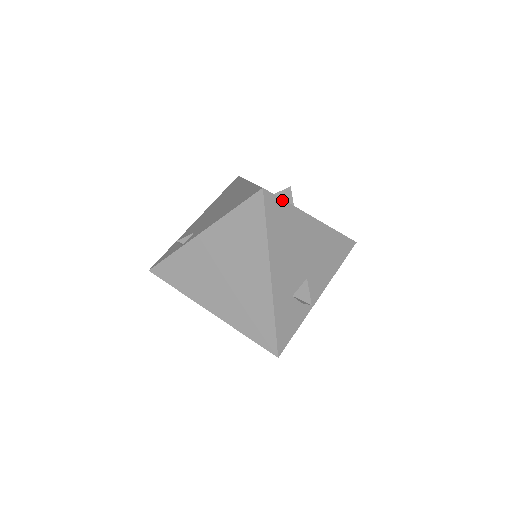
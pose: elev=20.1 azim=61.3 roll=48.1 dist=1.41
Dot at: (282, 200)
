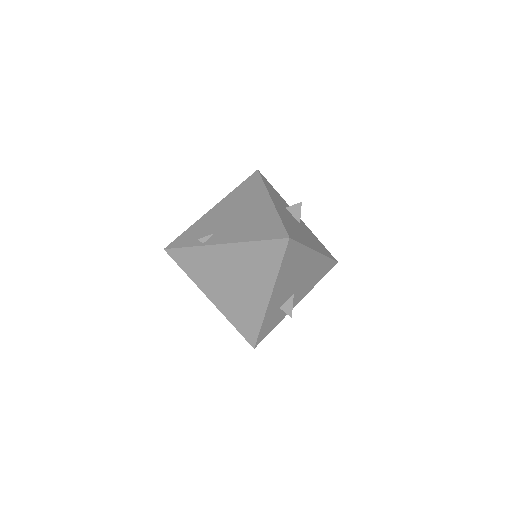
Dot at: (299, 243)
